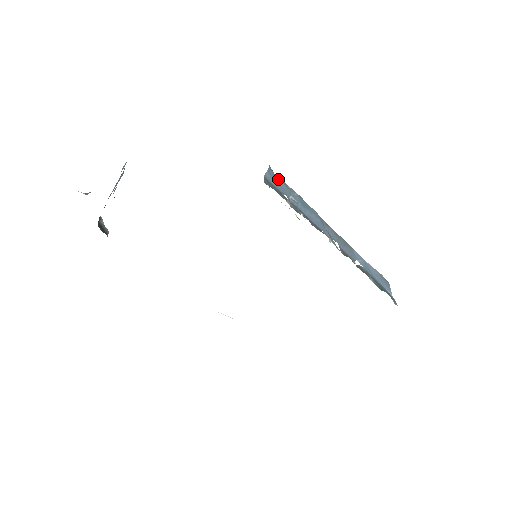
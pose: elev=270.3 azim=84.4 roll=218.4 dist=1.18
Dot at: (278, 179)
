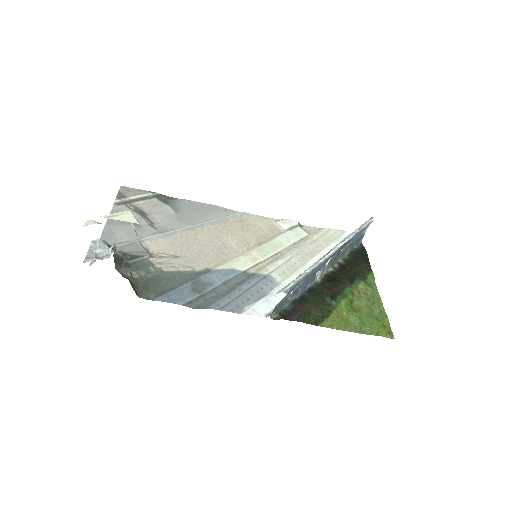
Dot at: (291, 290)
